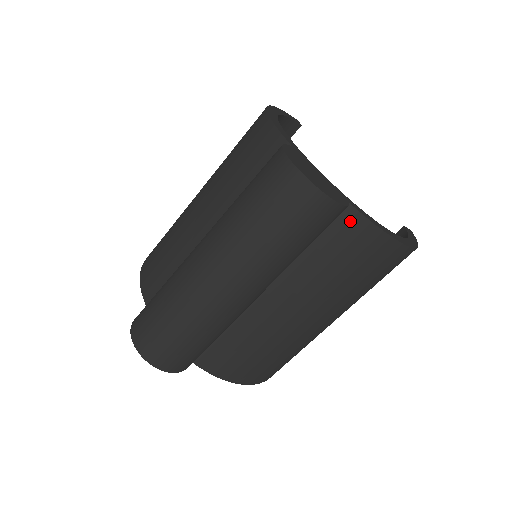
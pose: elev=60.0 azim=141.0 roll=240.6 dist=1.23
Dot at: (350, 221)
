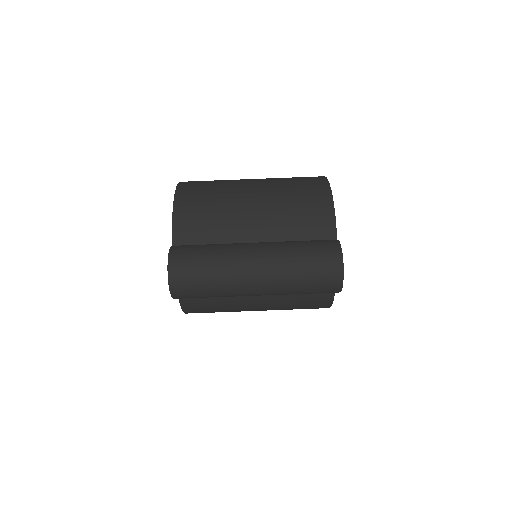
Dot at: occluded
